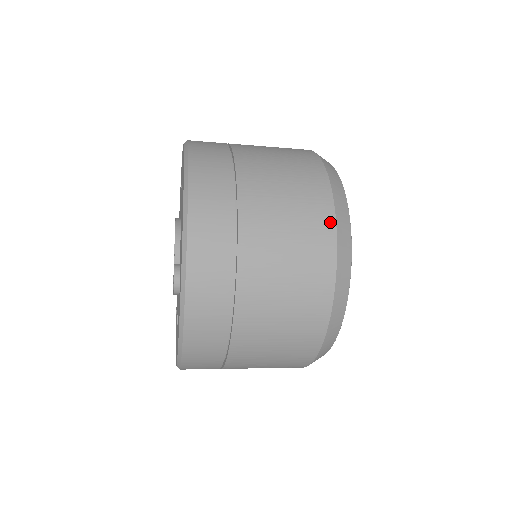
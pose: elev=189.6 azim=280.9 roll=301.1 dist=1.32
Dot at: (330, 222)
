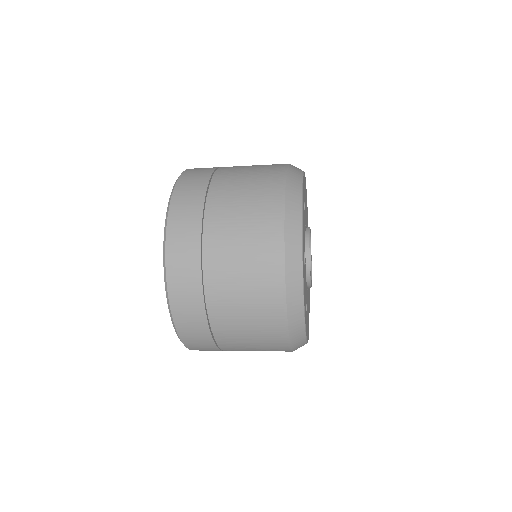
Dot at: (281, 310)
